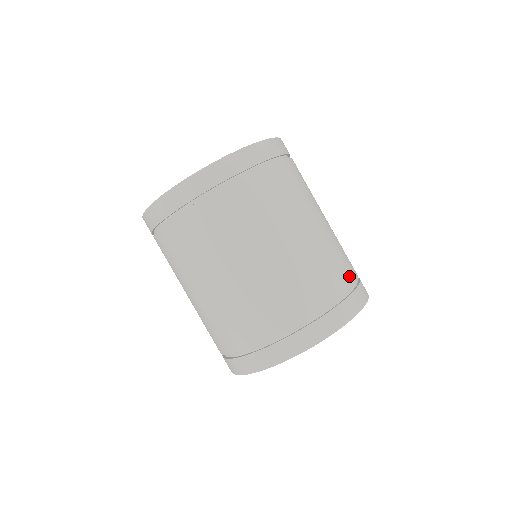
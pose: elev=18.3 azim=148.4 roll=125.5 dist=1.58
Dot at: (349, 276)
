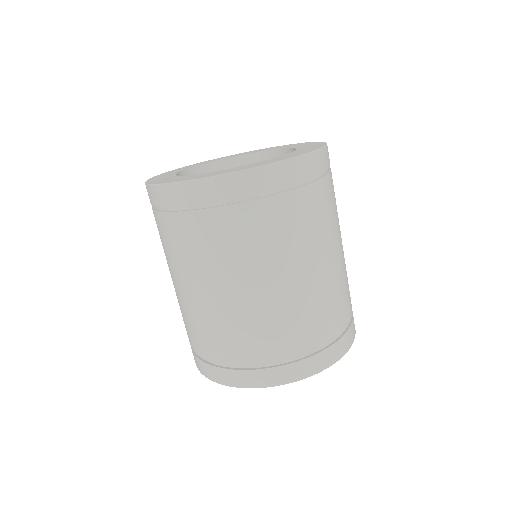
Dot at: (290, 348)
